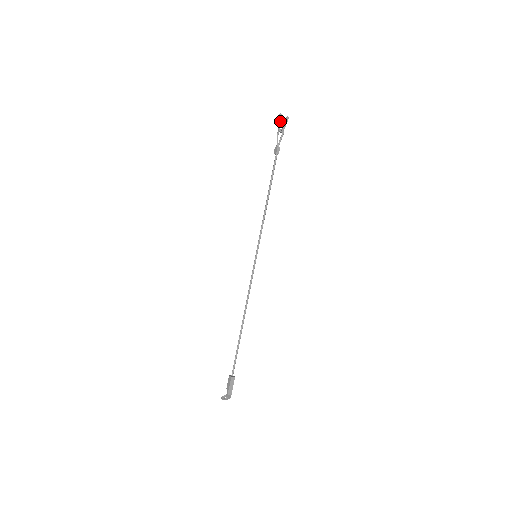
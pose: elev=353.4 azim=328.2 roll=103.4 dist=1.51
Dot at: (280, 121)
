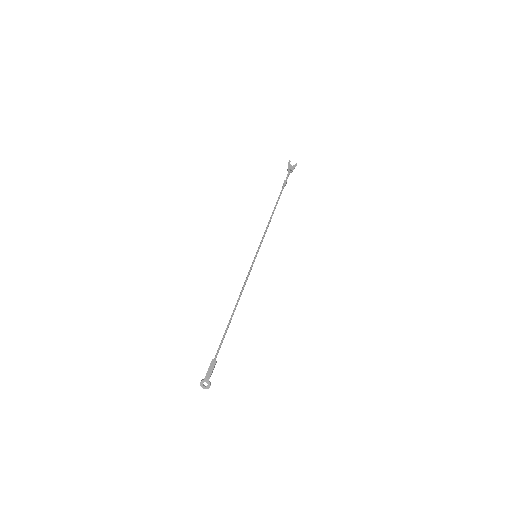
Dot at: (289, 165)
